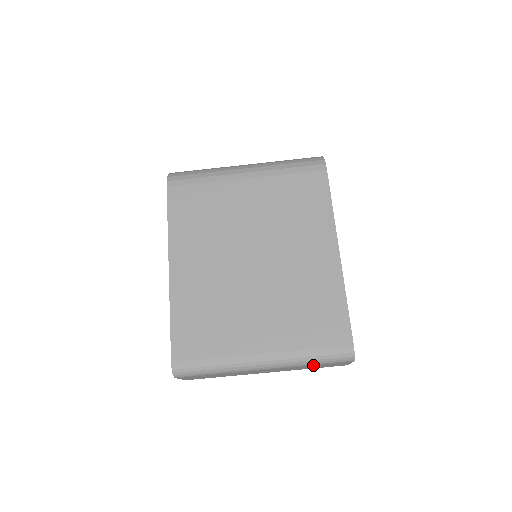
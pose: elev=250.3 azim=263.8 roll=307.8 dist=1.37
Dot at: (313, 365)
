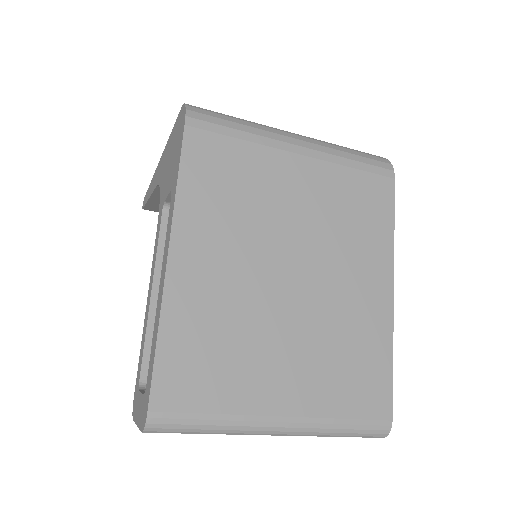
Dot at: occluded
